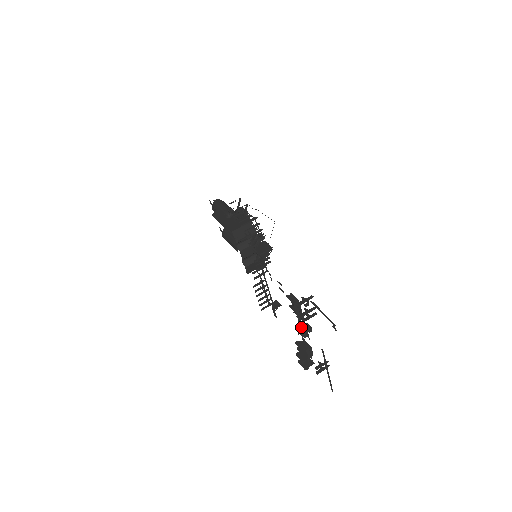
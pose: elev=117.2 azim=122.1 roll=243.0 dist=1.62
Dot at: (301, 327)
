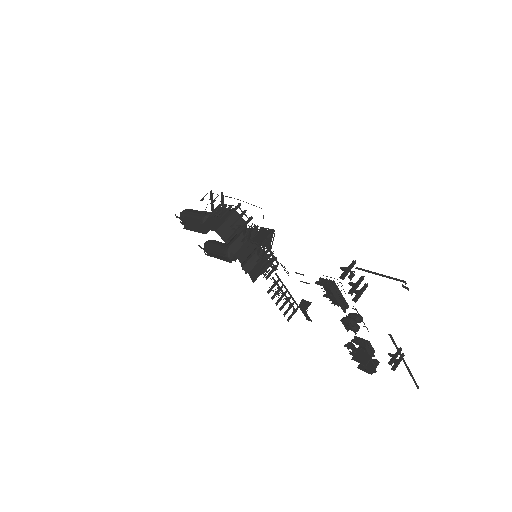
Dot at: (348, 319)
